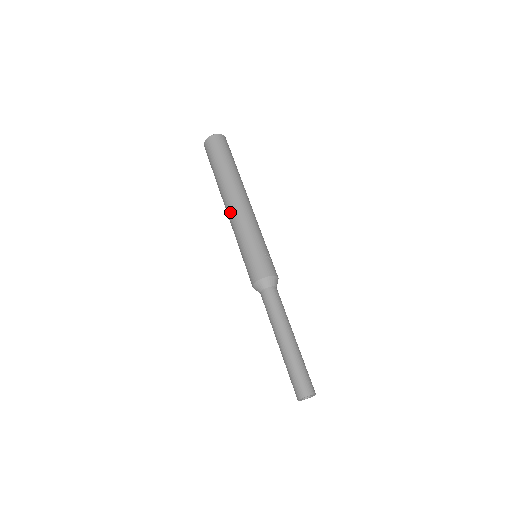
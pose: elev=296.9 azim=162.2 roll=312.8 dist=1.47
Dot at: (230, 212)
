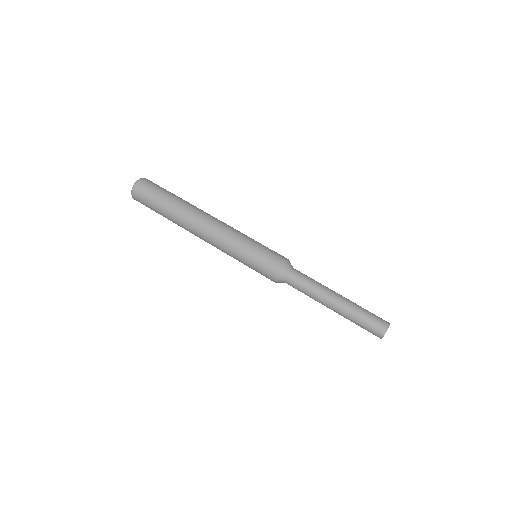
Dot at: (206, 237)
